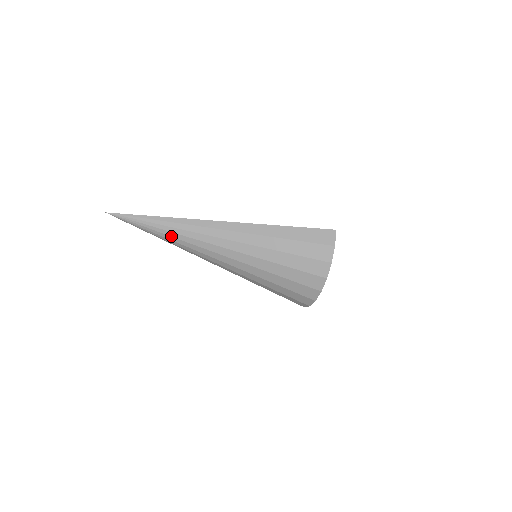
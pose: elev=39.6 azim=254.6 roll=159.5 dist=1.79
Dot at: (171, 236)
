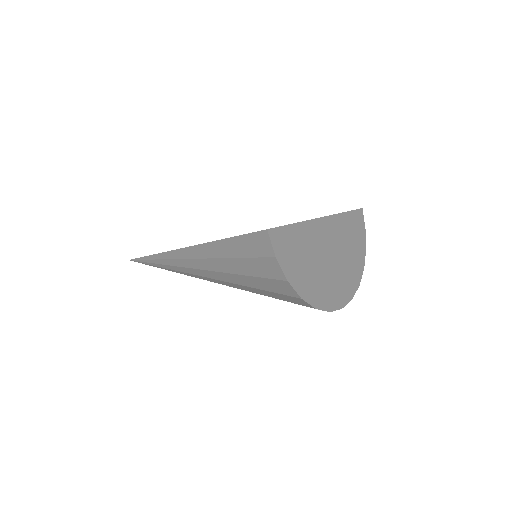
Dot at: (169, 270)
